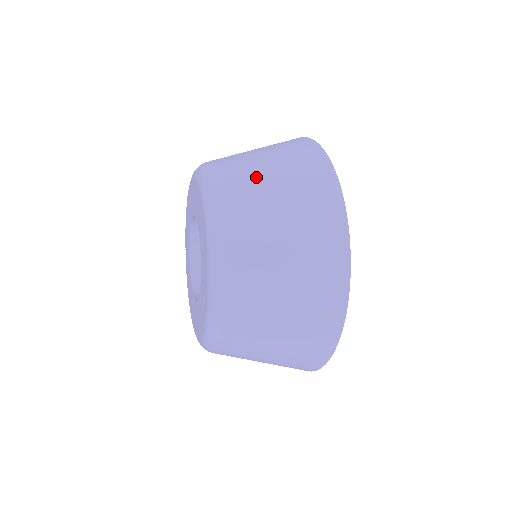
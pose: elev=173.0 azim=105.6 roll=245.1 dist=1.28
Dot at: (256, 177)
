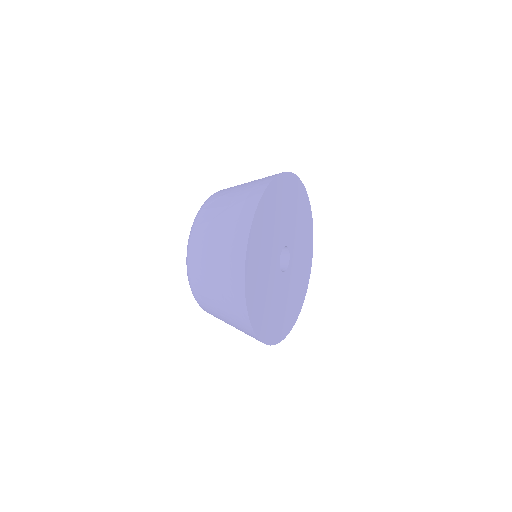
Dot at: (229, 192)
